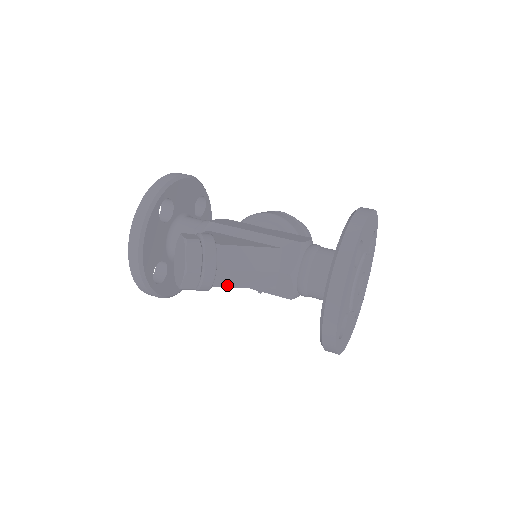
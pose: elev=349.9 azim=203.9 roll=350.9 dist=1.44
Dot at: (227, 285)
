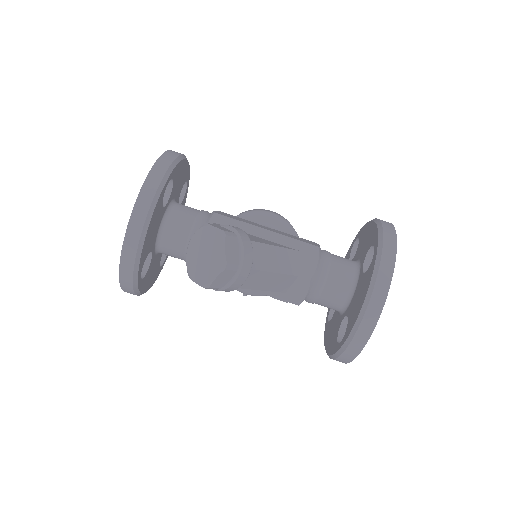
Dot at: (248, 286)
